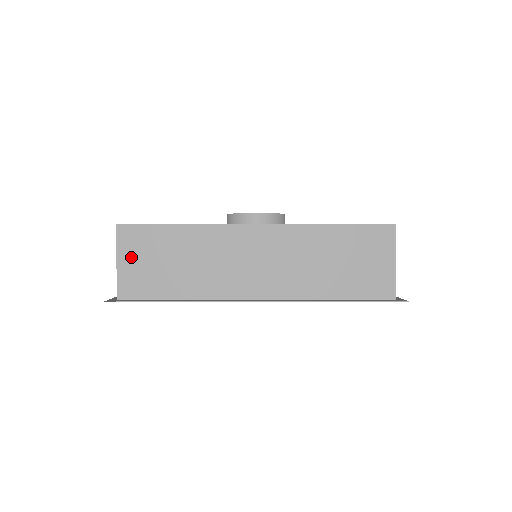
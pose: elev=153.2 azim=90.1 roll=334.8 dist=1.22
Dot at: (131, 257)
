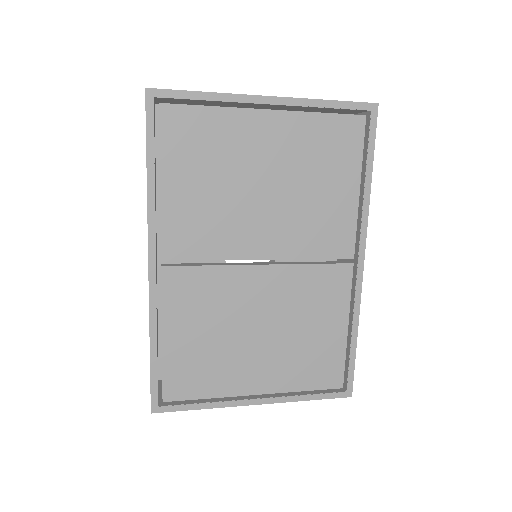
Dot at: (166, 102)
